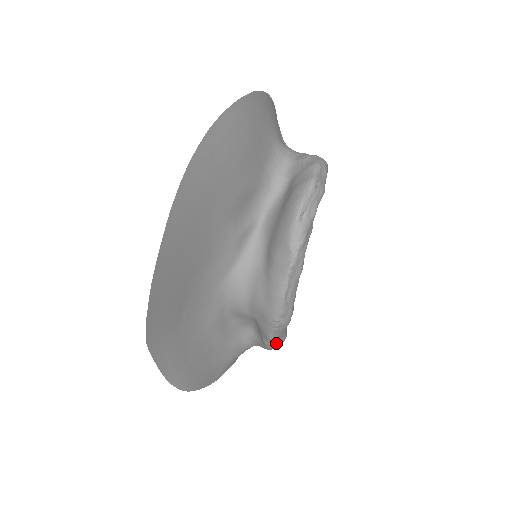
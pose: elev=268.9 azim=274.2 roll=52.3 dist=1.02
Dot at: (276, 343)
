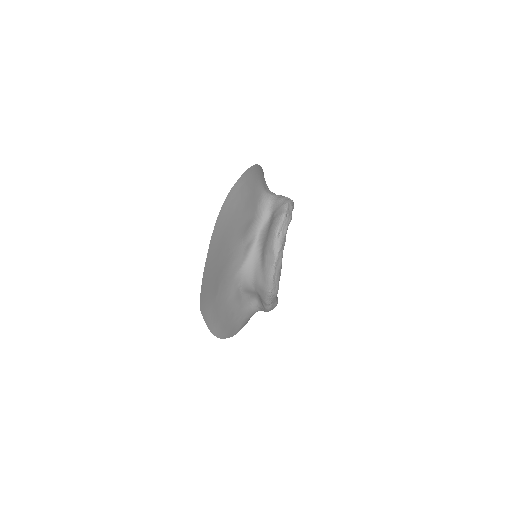
Dot at: (271, 306)
